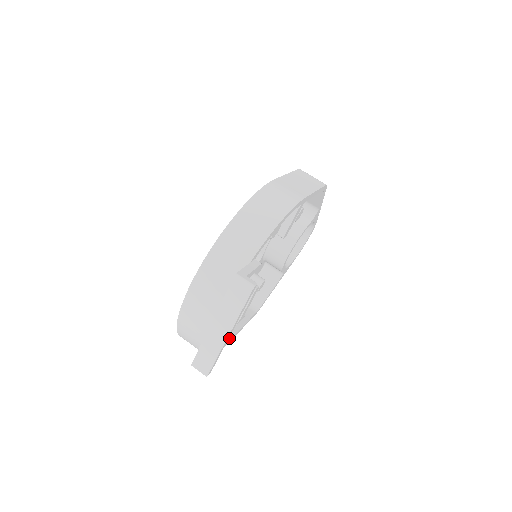
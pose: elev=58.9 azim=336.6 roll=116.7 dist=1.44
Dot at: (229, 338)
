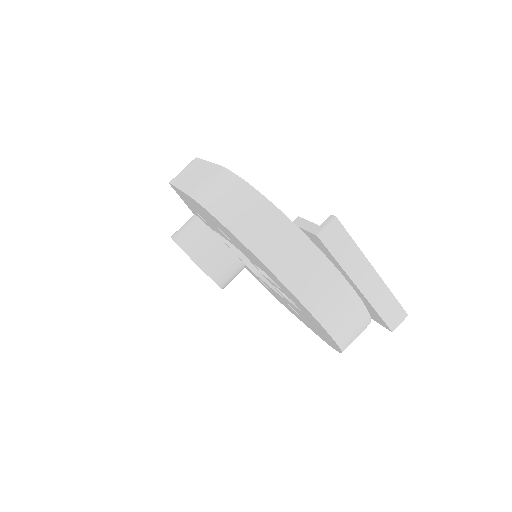
Dot at: occluded
